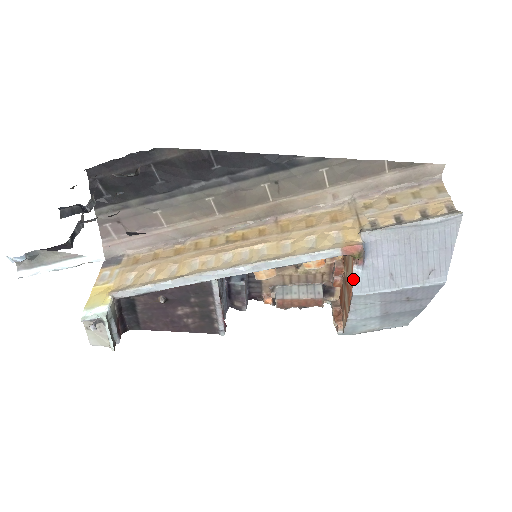
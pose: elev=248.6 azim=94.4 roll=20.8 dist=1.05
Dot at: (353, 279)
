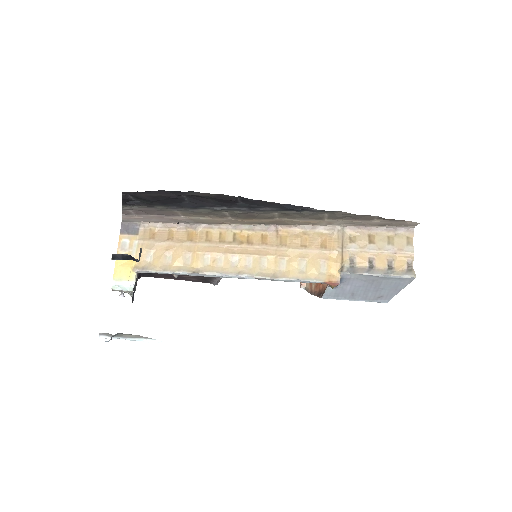
Dot at: (325, 291)
